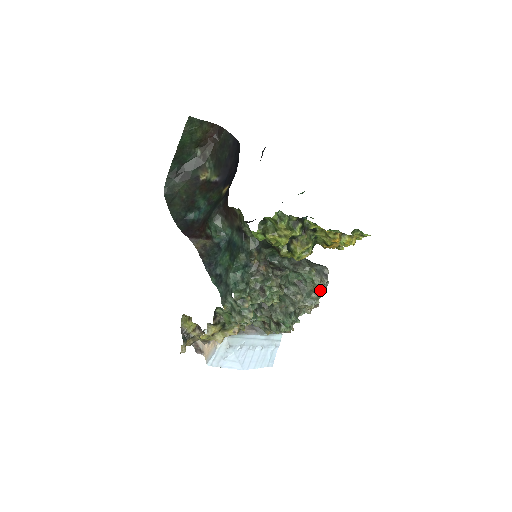
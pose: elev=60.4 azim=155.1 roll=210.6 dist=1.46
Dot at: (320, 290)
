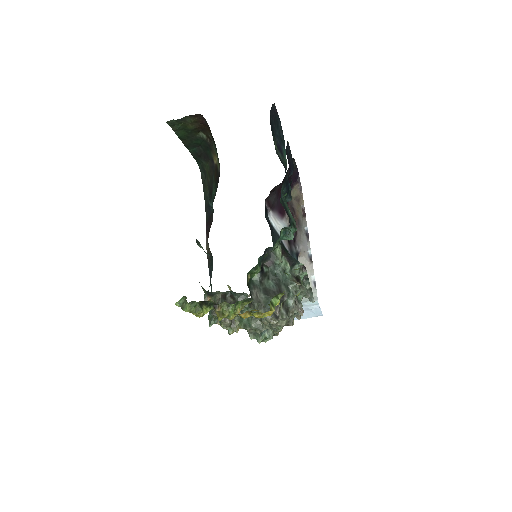
Dot at: (276, 324)
